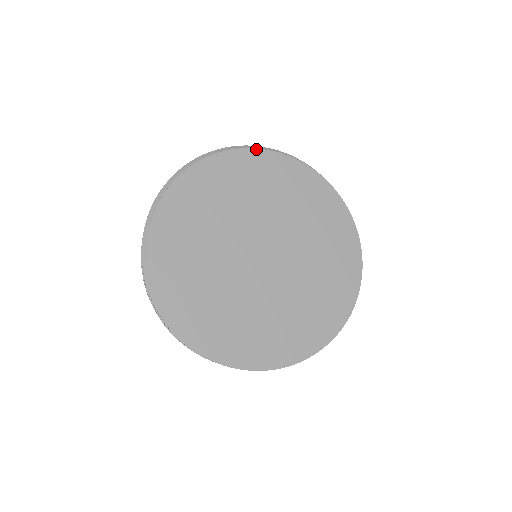
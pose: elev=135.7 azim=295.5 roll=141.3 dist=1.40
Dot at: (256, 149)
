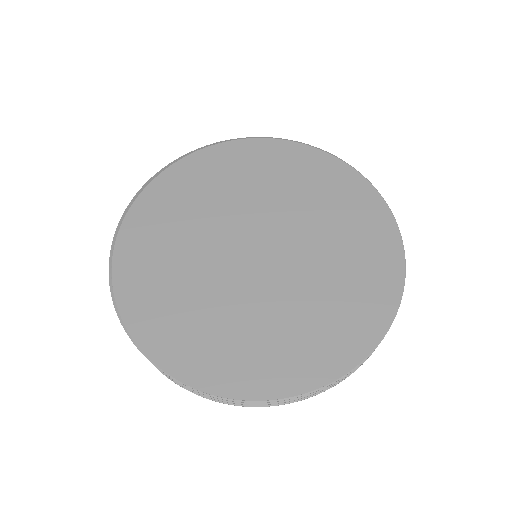
Dot at: (308, 146)
